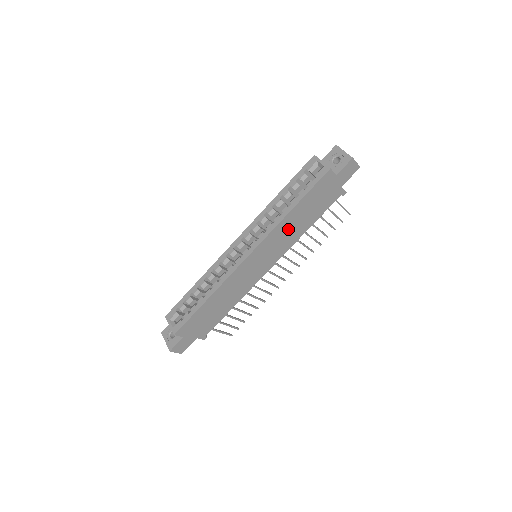
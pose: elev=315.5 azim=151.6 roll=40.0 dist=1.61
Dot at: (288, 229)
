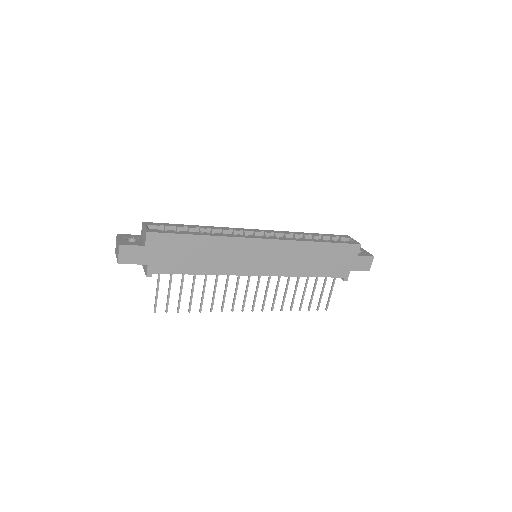
Dot at: (301, 256)
